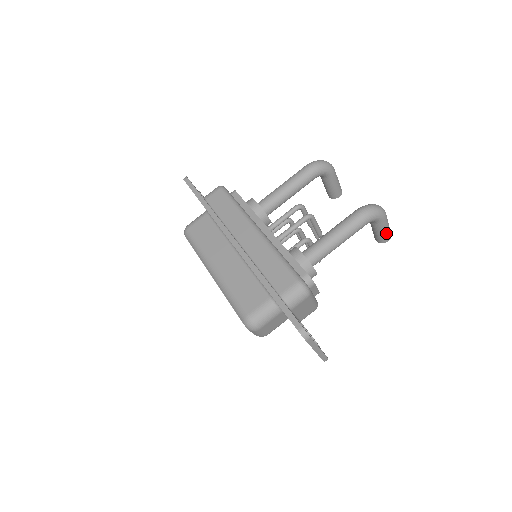
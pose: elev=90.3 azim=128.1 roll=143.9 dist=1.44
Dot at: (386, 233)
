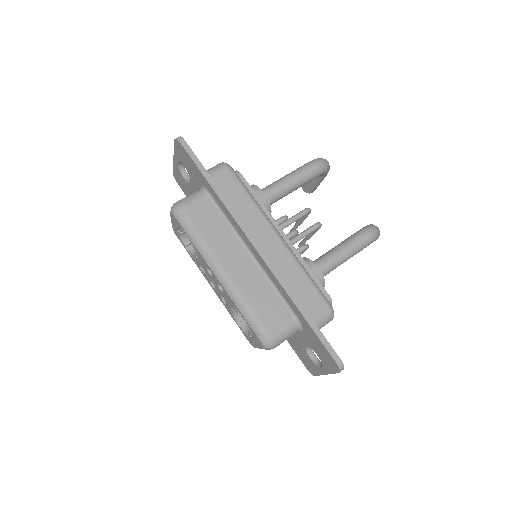
Dot at: occluded
